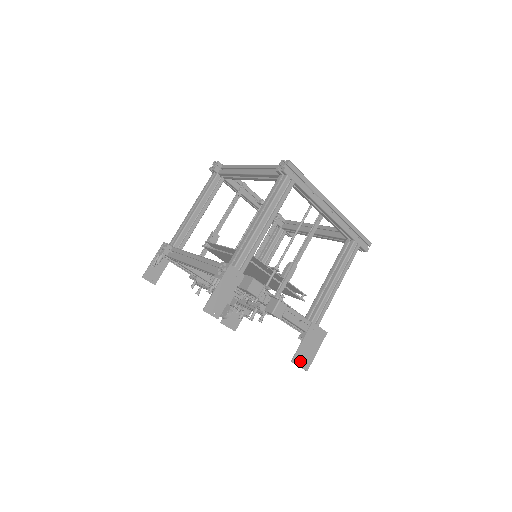
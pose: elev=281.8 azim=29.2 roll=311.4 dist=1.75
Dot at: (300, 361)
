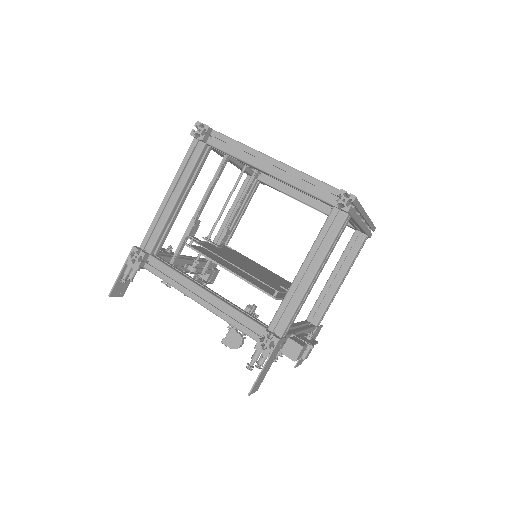
Dot at: (300, 362)
